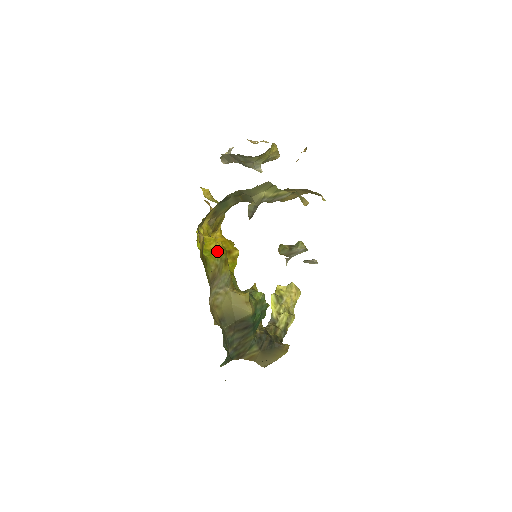
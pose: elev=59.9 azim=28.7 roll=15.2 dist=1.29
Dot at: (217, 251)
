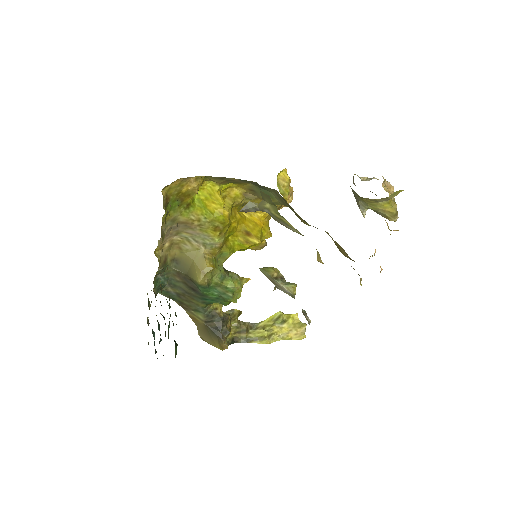
Dot at: (215, 213)
